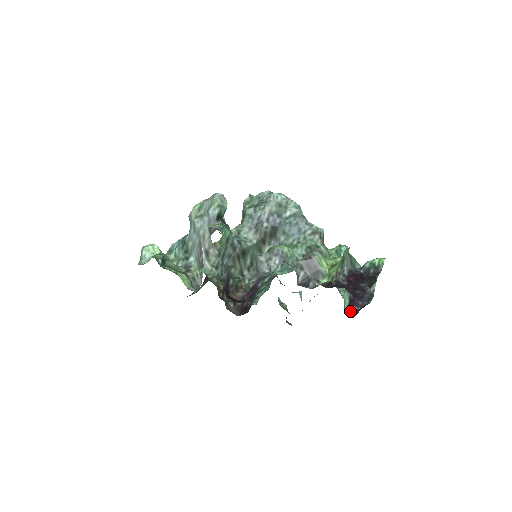
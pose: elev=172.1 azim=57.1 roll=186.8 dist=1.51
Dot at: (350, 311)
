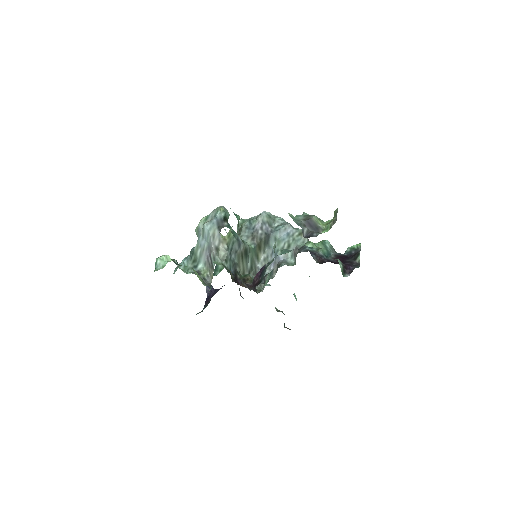
Dot at: (345, 273)
